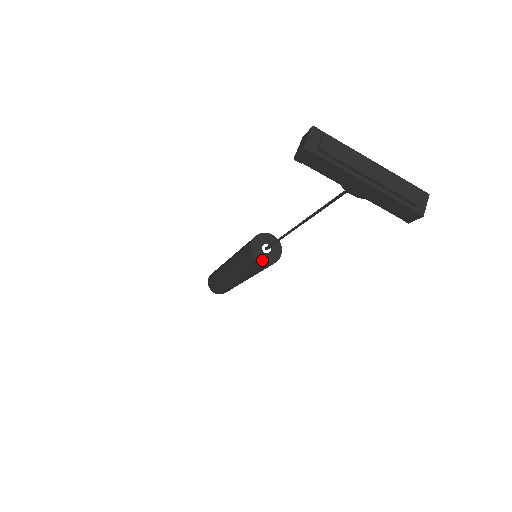
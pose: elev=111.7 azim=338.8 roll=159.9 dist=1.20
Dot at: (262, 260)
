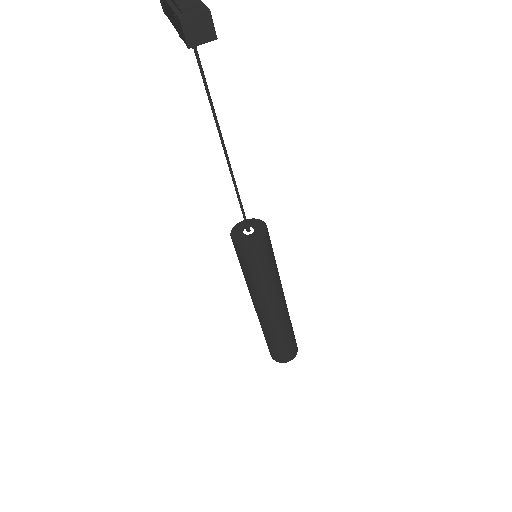
Dot at: (235, 236)
